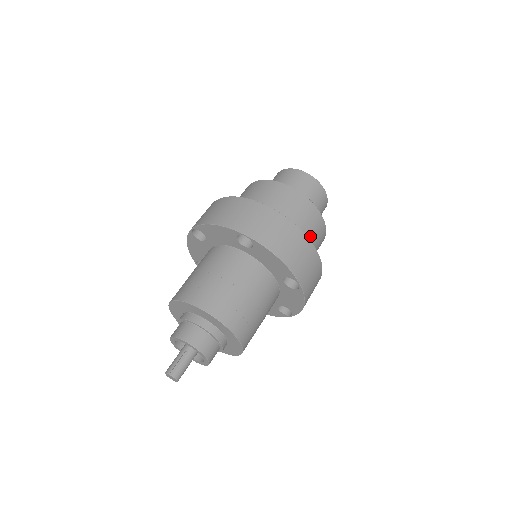
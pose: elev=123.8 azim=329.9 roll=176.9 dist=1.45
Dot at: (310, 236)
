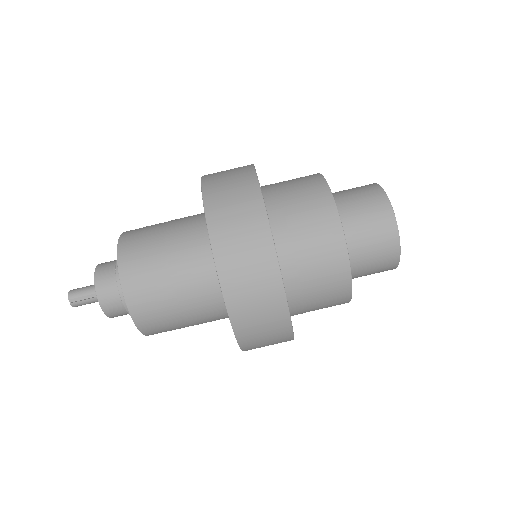
Dot at: (313, 309)
